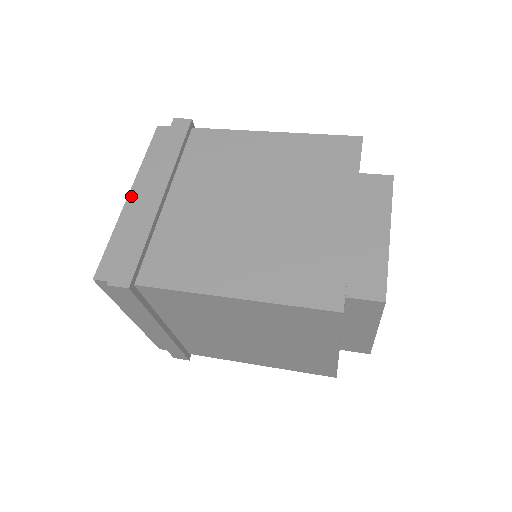
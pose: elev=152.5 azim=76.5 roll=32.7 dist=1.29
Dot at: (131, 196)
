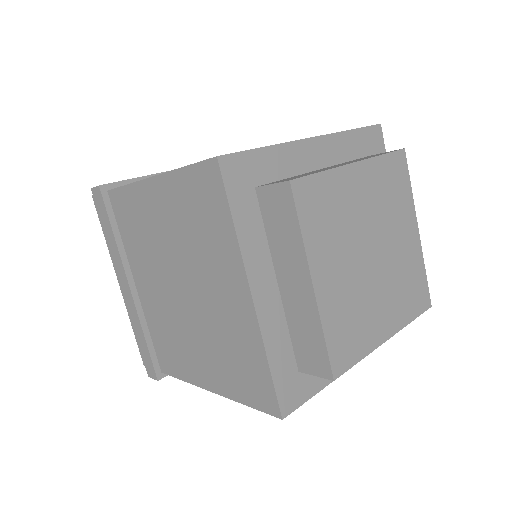
Dot at: occluded
